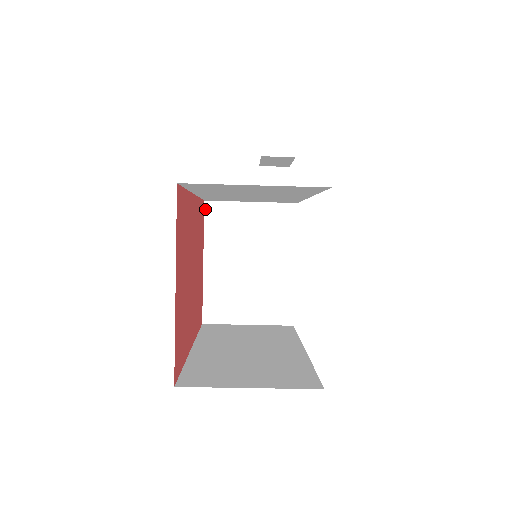
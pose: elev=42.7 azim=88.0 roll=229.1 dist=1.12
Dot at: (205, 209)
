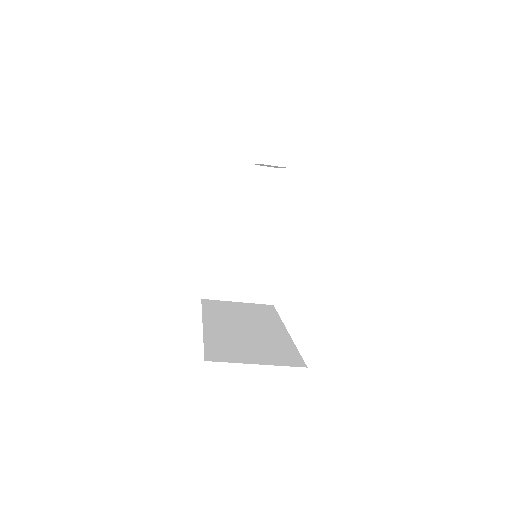
Dot at: (212, 207)
